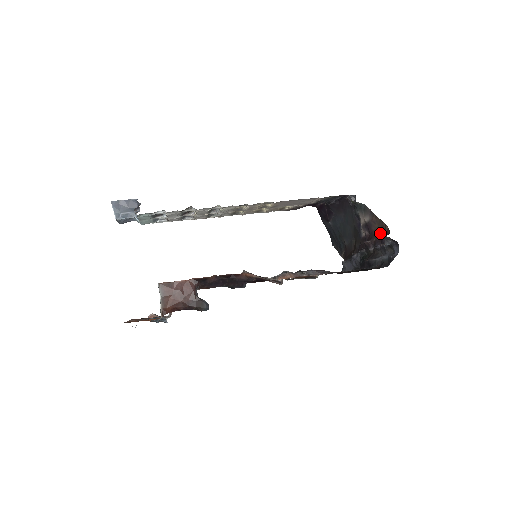
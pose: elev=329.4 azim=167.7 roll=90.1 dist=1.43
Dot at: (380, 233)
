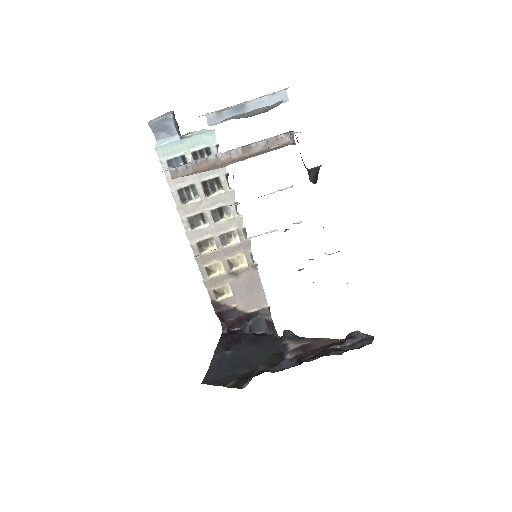
Dot at: (332, 344)
